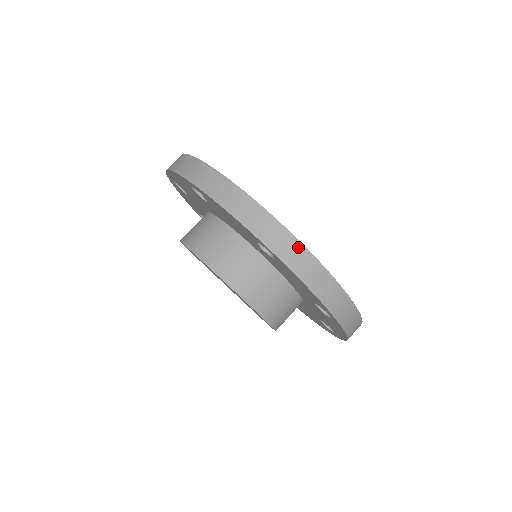
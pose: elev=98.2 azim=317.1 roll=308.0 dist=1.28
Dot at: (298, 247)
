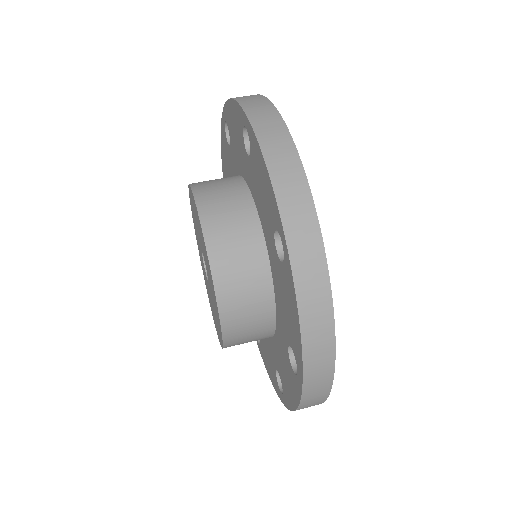
Dot at: (278, 122)
